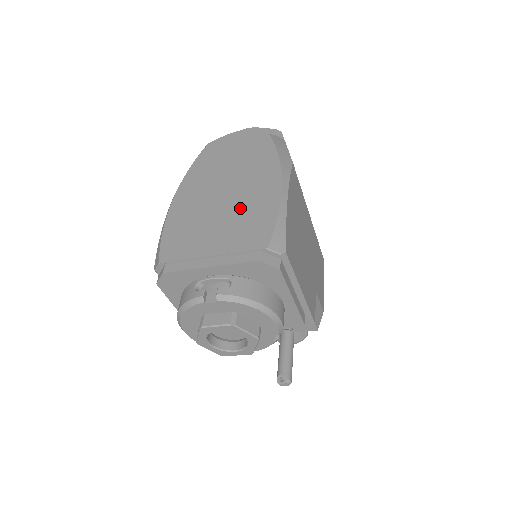
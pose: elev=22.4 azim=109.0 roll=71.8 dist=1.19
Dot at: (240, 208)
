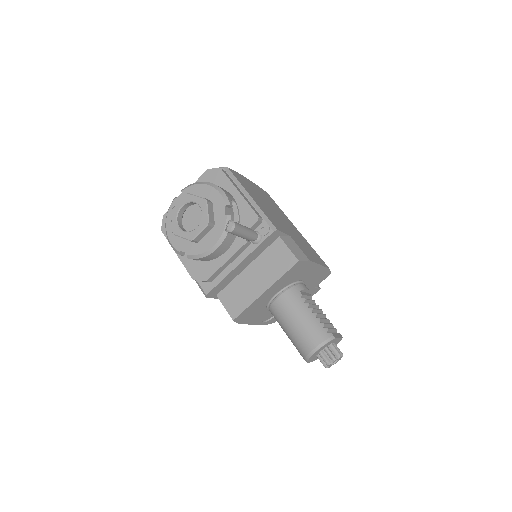
Dot at: occluded
